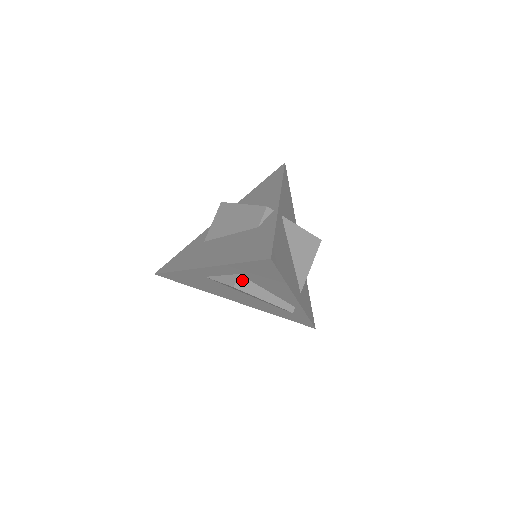
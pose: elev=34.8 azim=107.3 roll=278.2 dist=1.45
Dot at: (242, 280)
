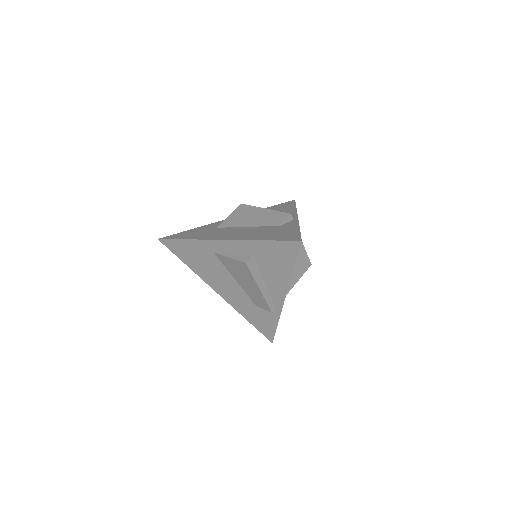
Dot at: (253, 261)
